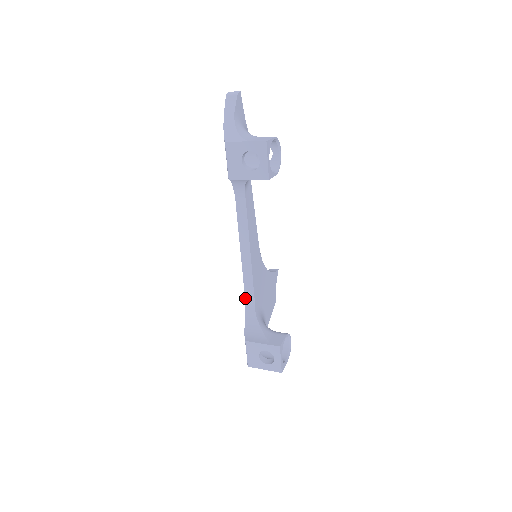
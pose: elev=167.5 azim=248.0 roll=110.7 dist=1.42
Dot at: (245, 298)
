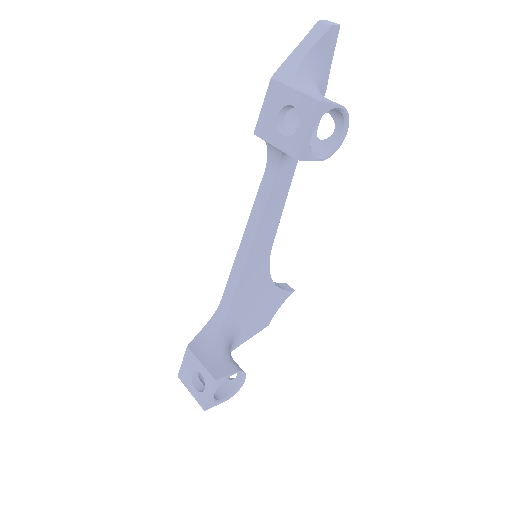
Dot at: (222, 298)
